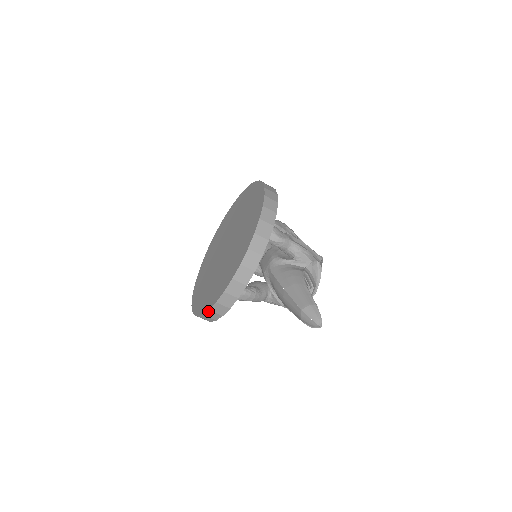
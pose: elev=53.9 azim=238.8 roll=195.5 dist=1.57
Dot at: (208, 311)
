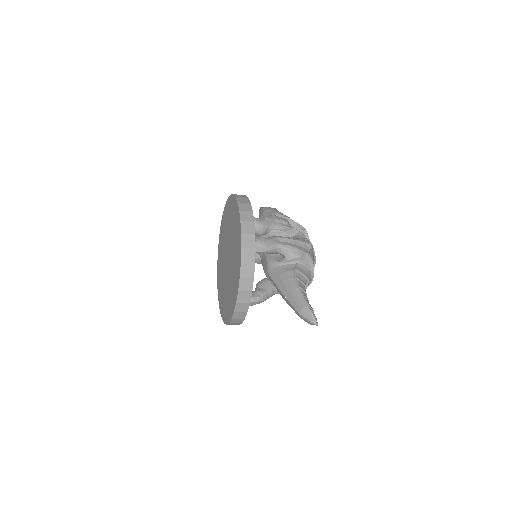
Dot at: (229, 323)
